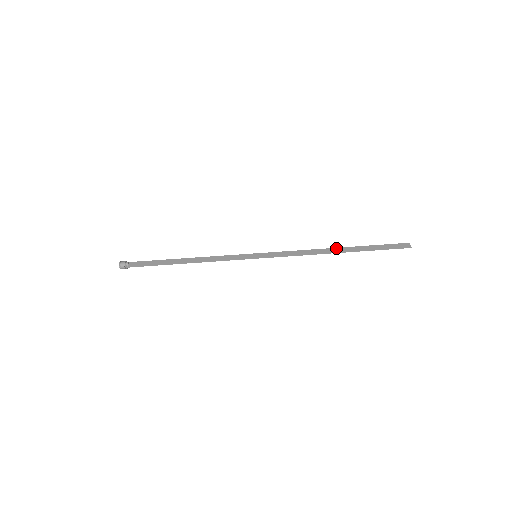
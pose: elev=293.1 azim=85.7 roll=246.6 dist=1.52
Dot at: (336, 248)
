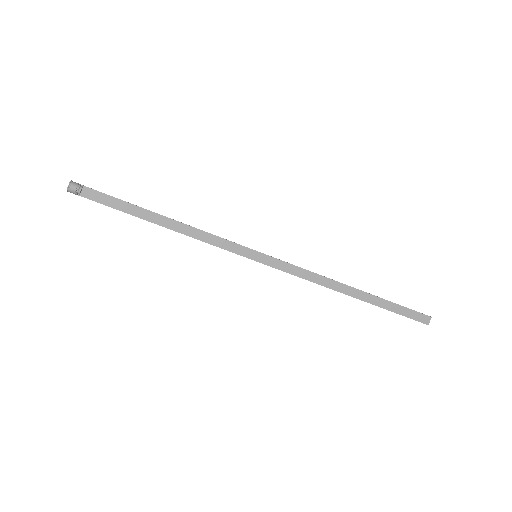
Dot at: (353, 288)
